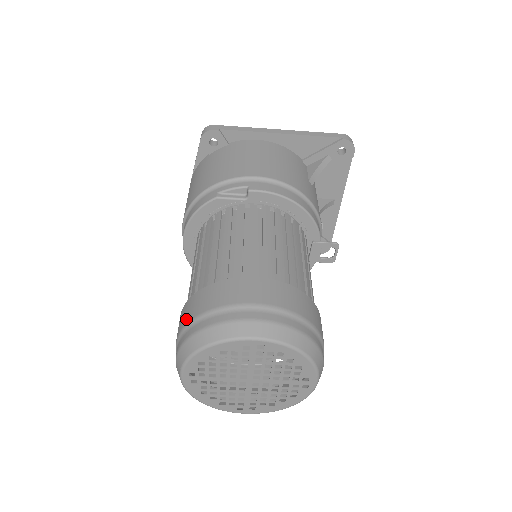
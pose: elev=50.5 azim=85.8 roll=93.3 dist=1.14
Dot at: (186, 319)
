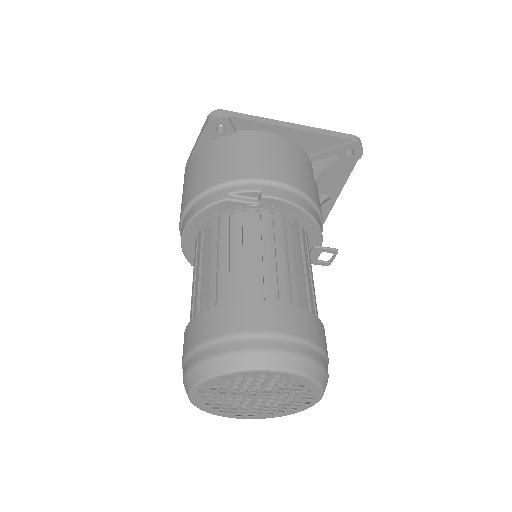
Dot at: (199, 338)
